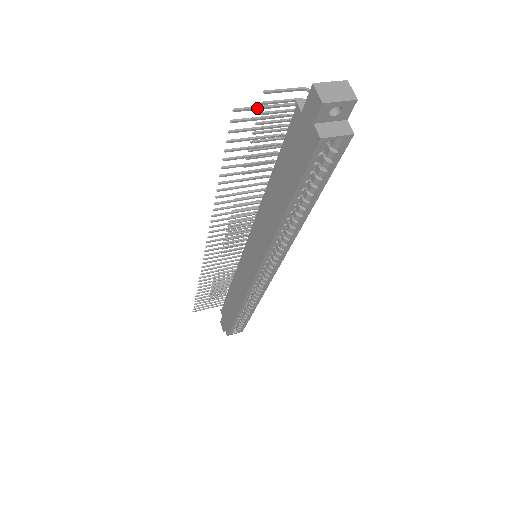
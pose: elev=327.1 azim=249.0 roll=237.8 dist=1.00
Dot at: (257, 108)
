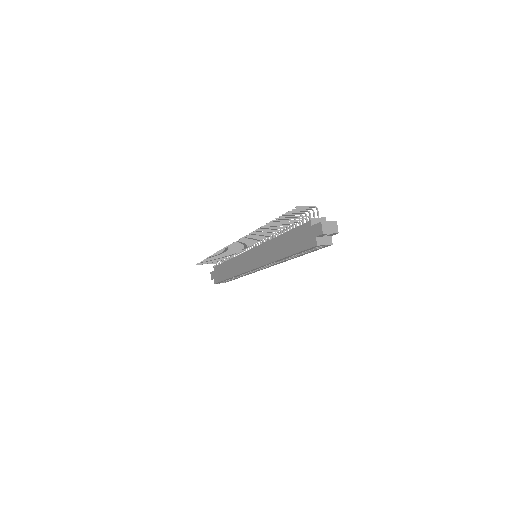
Dot at: (291, 217)
